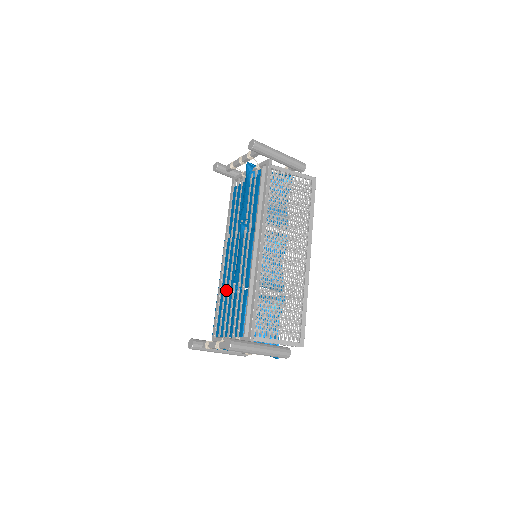
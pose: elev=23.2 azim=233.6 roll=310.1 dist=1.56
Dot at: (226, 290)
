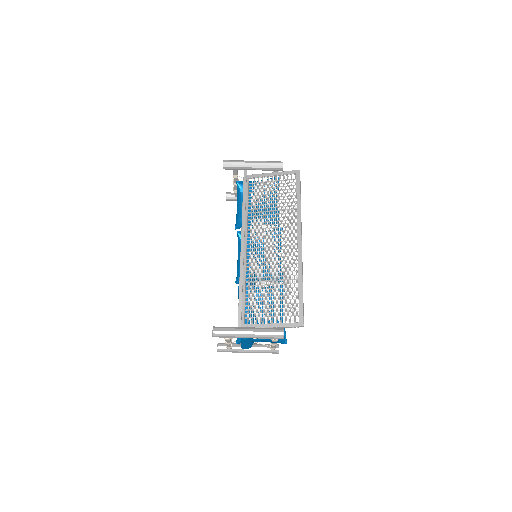
Dot at: occluded
